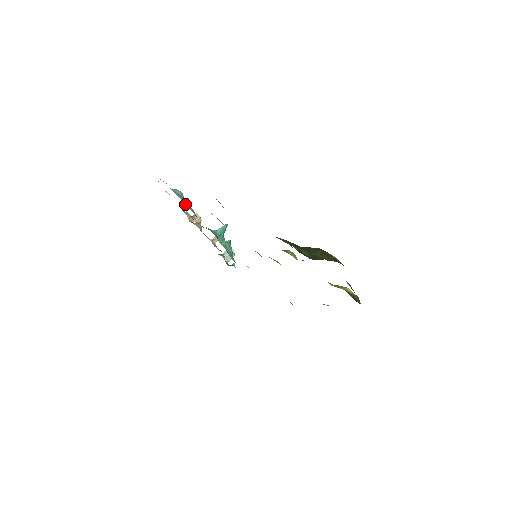
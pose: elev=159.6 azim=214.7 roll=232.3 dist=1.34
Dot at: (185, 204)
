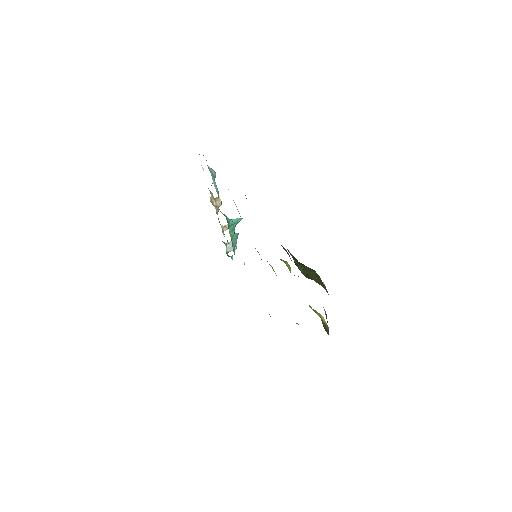
Dot at: (214, 184)
